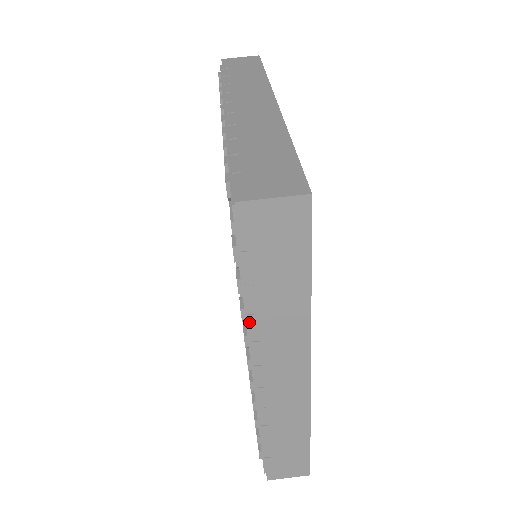
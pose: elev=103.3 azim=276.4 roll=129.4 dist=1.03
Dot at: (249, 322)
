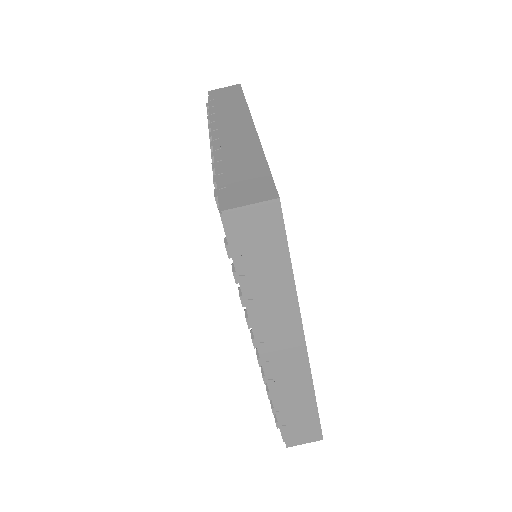
Dot at: (248, 306)
